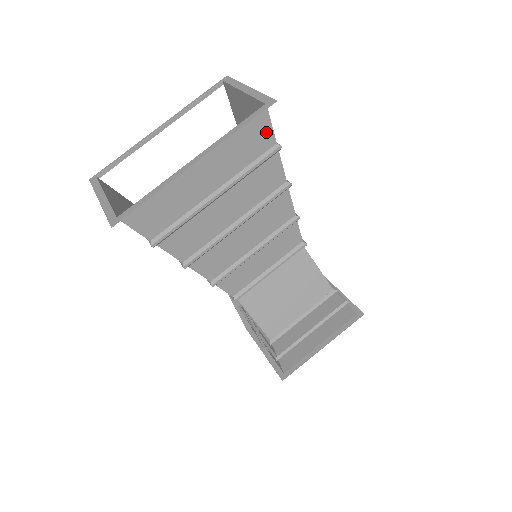
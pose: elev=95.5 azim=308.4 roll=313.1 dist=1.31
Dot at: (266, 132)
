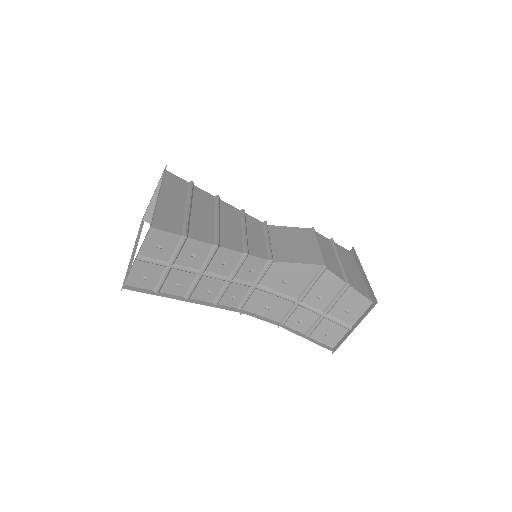
Dot at: (178, 179)
